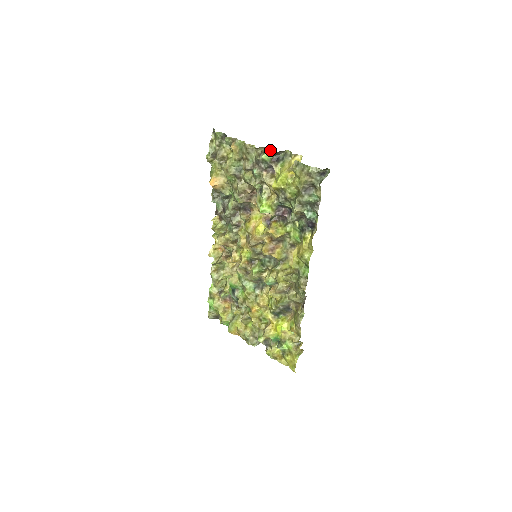
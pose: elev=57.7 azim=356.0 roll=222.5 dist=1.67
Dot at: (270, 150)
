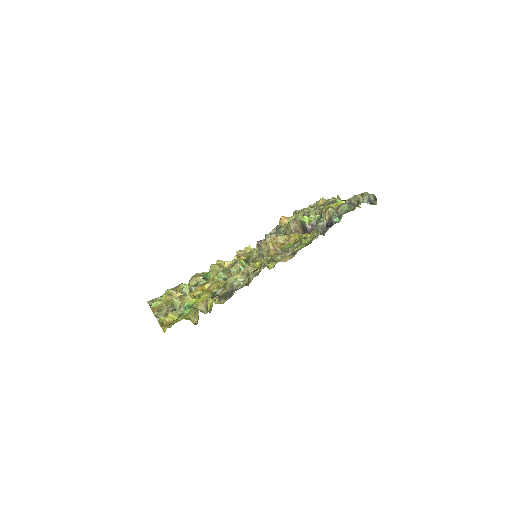
Dot at: (345, 201)
